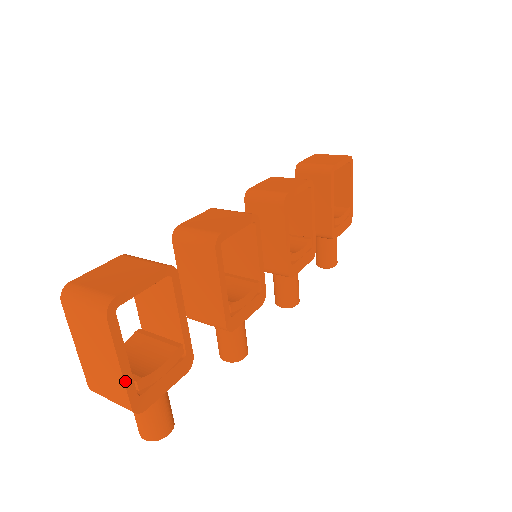
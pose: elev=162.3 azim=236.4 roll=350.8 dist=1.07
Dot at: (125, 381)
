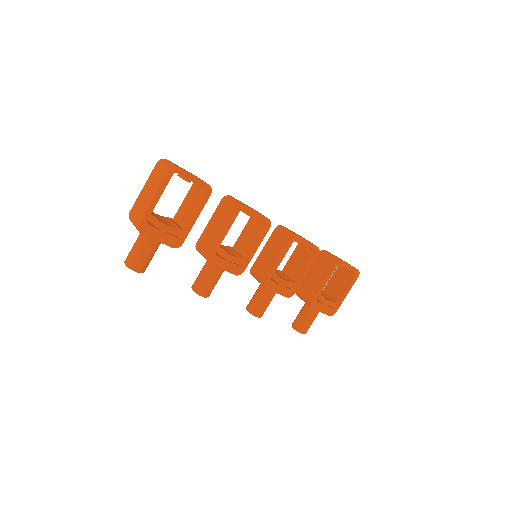
Dot at: (149, 208)
